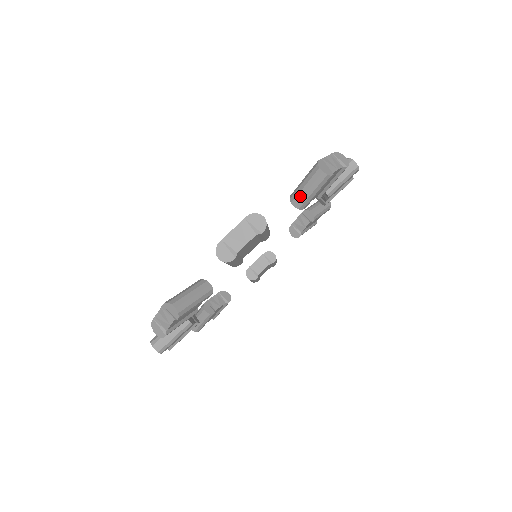
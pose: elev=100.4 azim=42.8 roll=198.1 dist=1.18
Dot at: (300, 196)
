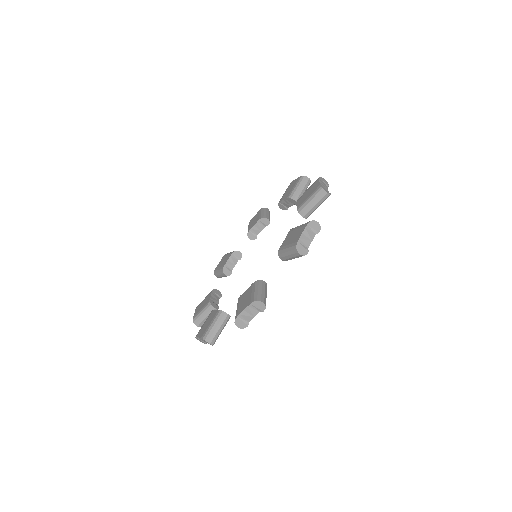
Dot at: occluded
